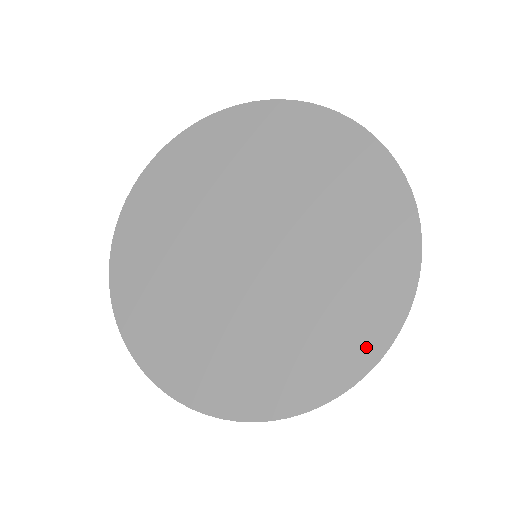
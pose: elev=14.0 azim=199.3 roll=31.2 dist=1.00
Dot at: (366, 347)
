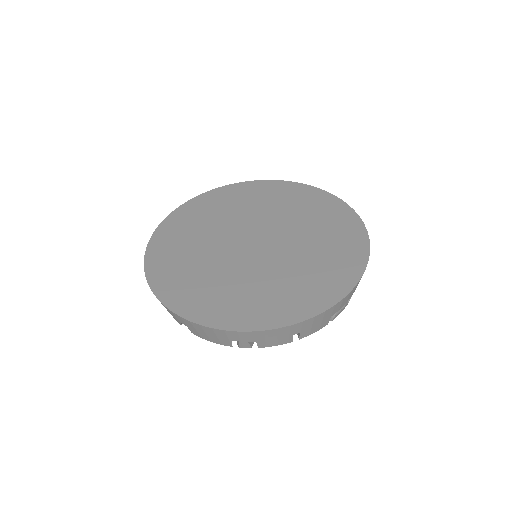
Dot at: (251, 321)
